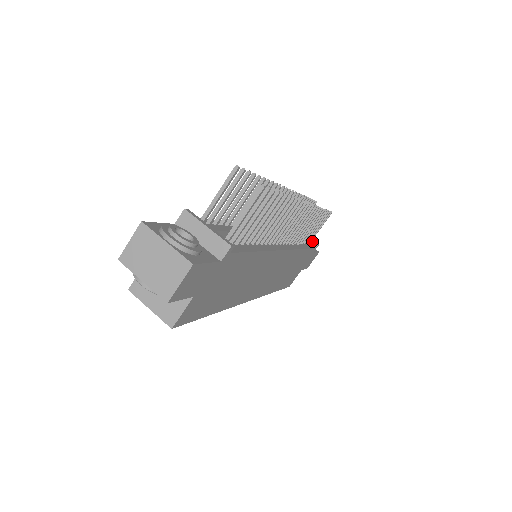
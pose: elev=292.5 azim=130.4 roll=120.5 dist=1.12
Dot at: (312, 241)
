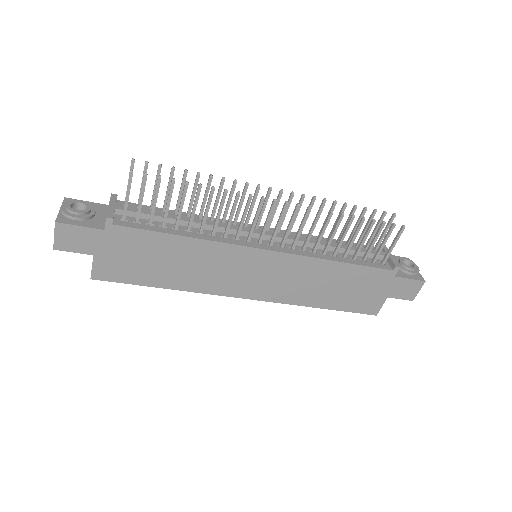
Dot at: (391, 262)
